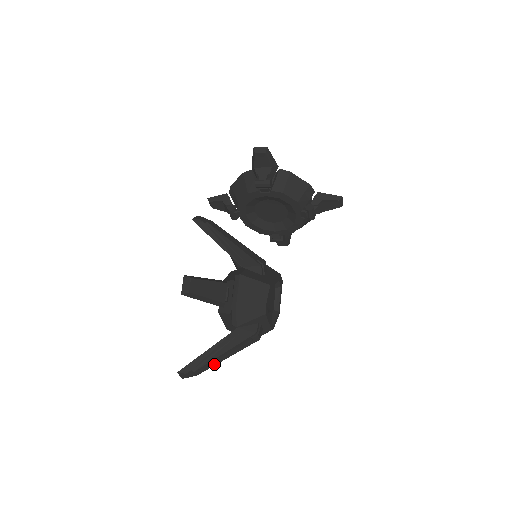
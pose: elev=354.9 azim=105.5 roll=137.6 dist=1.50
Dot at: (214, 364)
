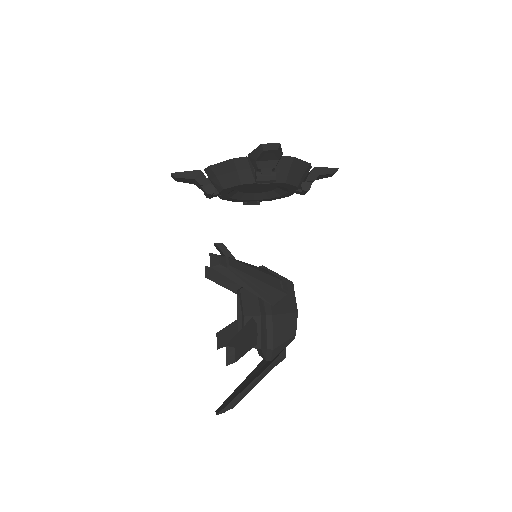
Dot at: occluded
